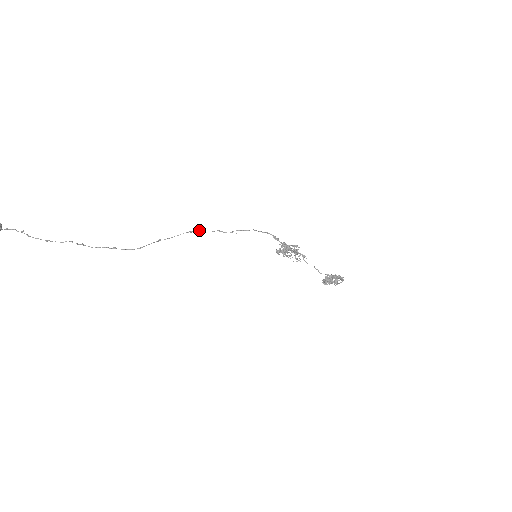
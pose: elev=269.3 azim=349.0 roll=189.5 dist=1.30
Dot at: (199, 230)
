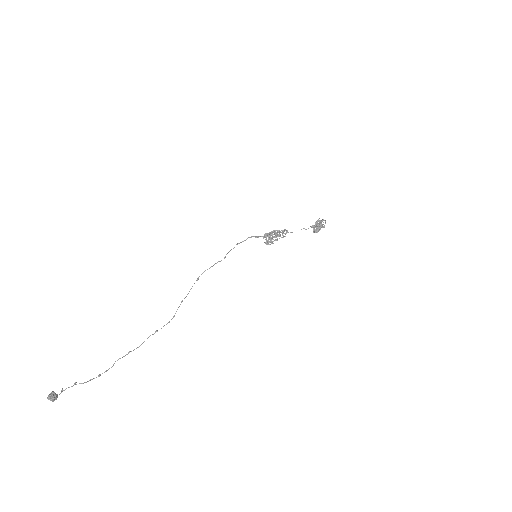
Dot at: (202, 273)
